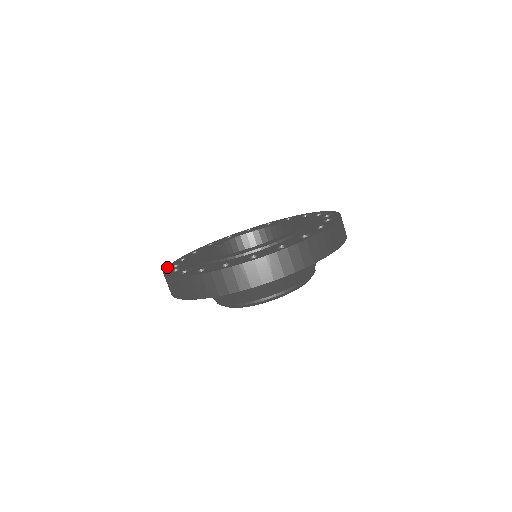
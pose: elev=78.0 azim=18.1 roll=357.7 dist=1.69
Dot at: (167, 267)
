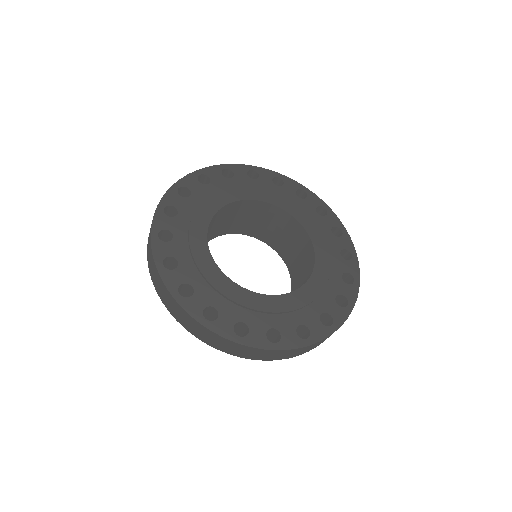
Dot at: (196, 318)
